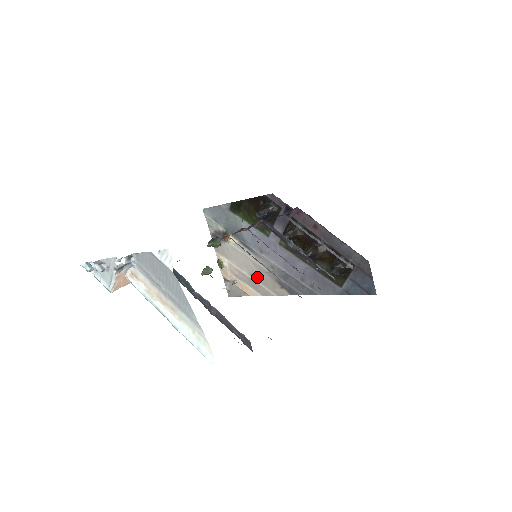
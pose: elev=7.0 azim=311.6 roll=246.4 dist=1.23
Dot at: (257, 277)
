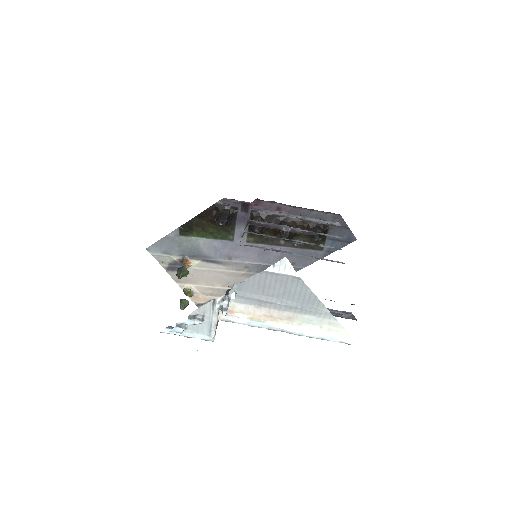
Dot at: (233, 284)
